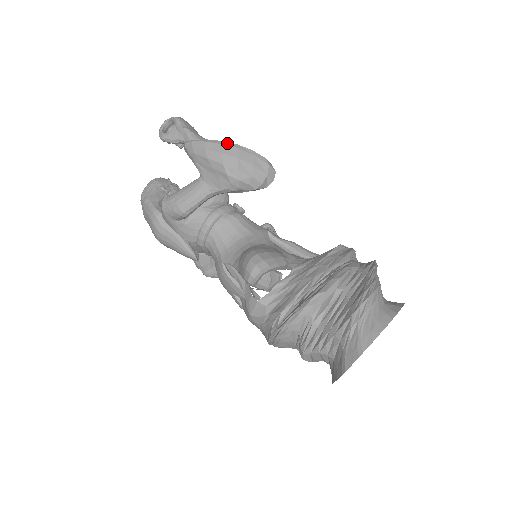
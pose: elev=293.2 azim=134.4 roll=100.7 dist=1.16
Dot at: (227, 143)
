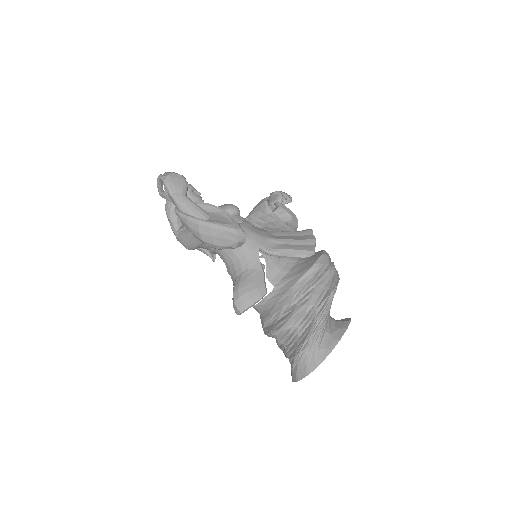
Dot at: (202, 223)
